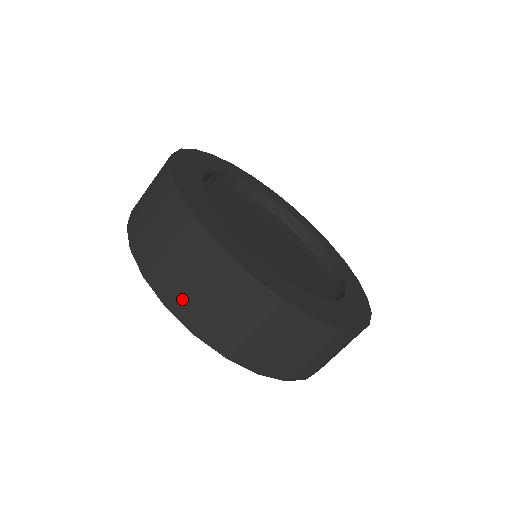
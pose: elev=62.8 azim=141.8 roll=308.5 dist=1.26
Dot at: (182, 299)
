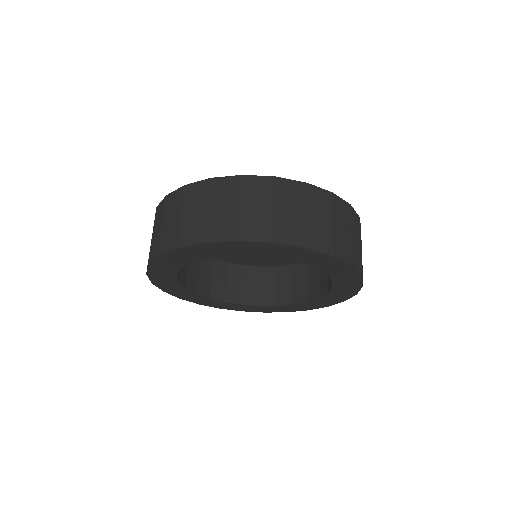
Dot at: occluded
